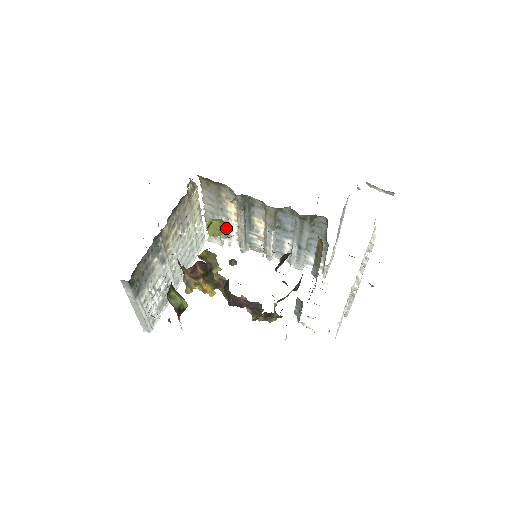
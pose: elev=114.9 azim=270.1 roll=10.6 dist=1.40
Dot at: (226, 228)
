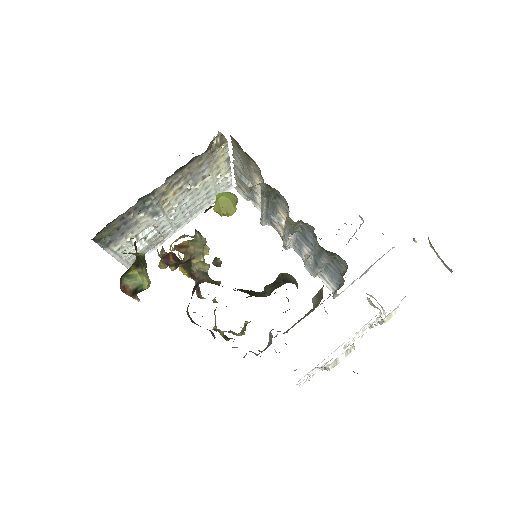
Dot at: (235, 211)
